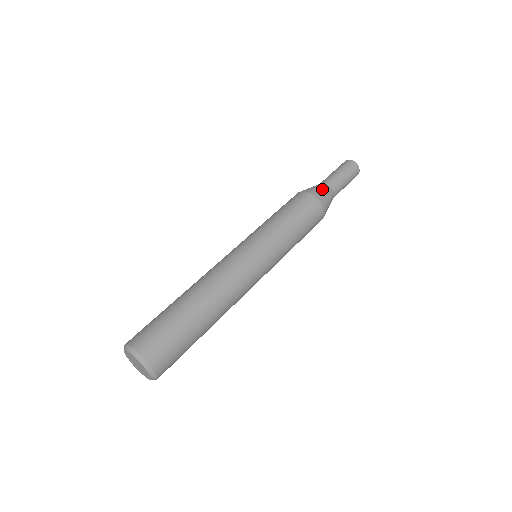
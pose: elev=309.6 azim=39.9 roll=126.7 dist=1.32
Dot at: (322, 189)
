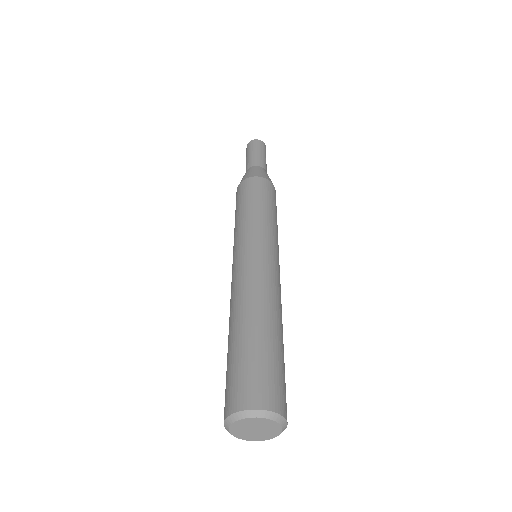
Dot at: (247, 172)
